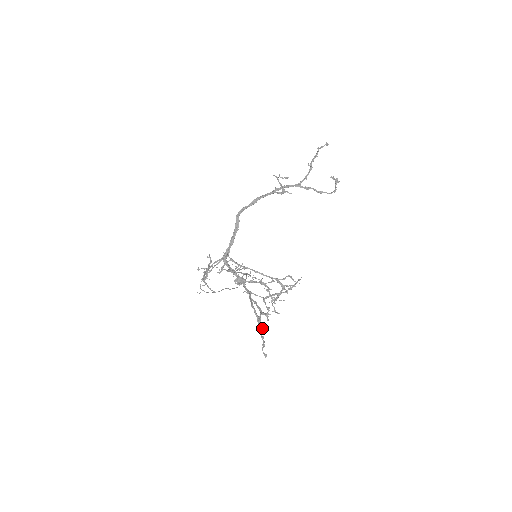
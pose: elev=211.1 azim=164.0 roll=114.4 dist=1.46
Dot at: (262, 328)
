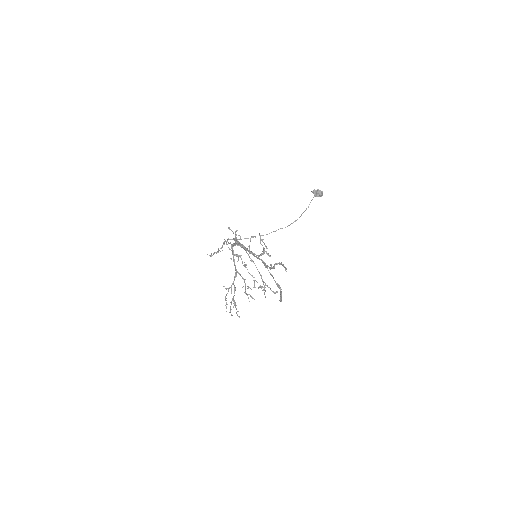
Dot at: occluded
